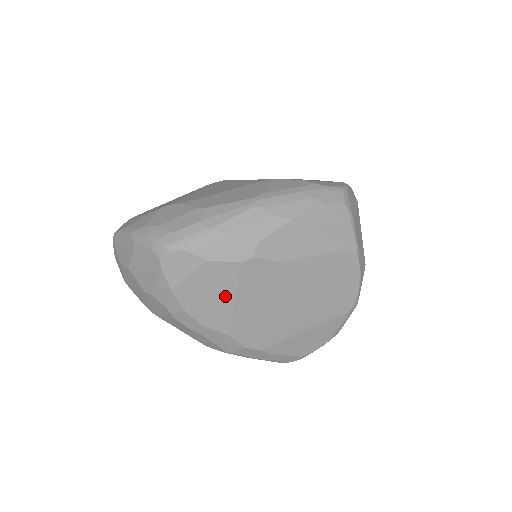
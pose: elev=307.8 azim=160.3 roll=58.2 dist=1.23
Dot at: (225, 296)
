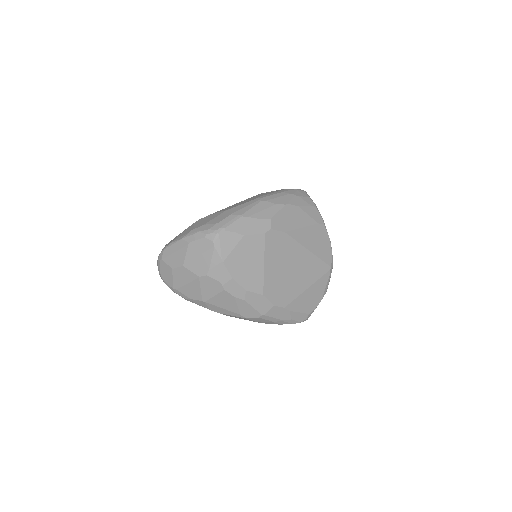
Dot at: (257, 262)
